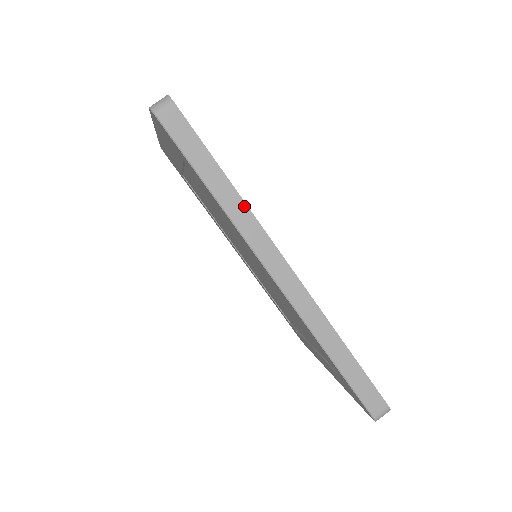
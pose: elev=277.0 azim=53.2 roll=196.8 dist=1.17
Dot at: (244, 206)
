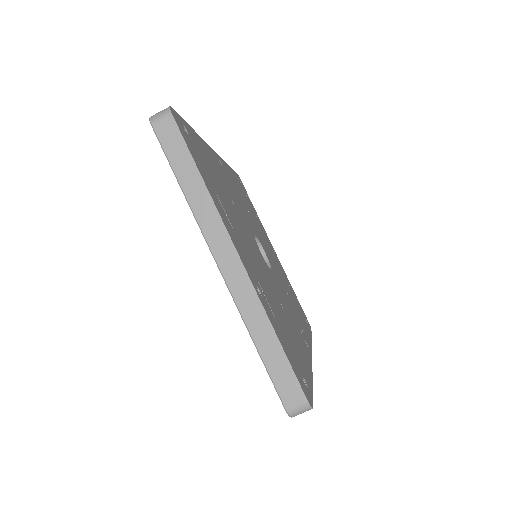
Dot at: occluded
